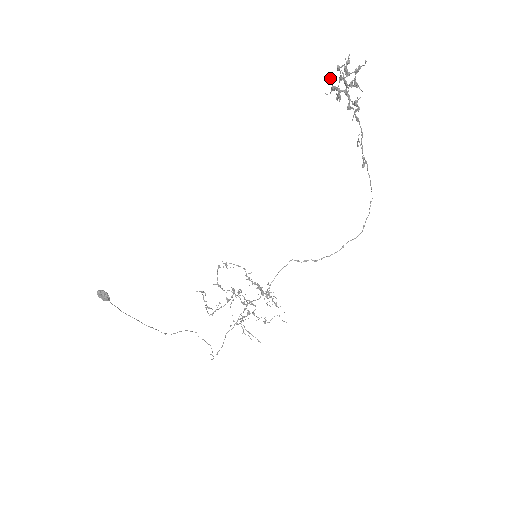
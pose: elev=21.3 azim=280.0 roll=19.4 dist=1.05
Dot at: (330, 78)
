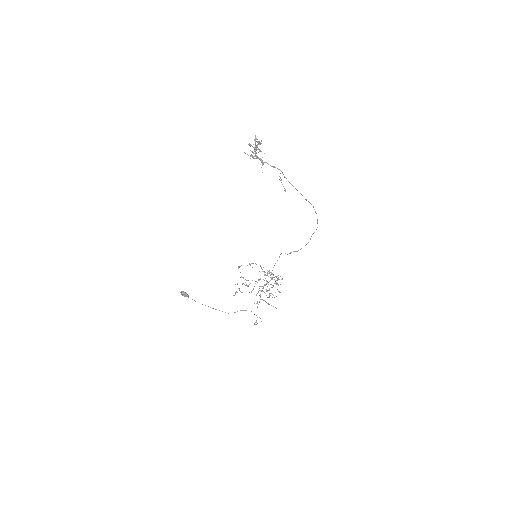
Dot at: (245, 153)
